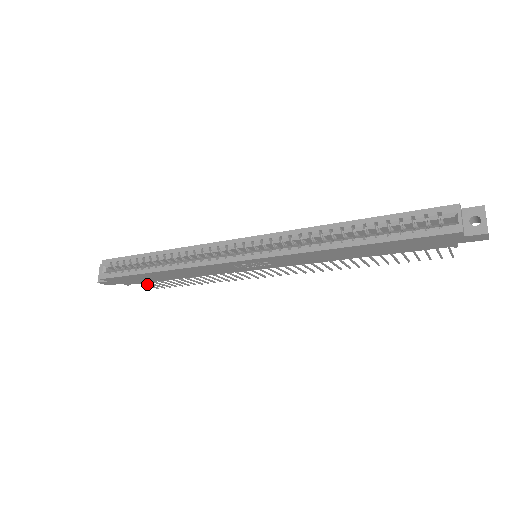
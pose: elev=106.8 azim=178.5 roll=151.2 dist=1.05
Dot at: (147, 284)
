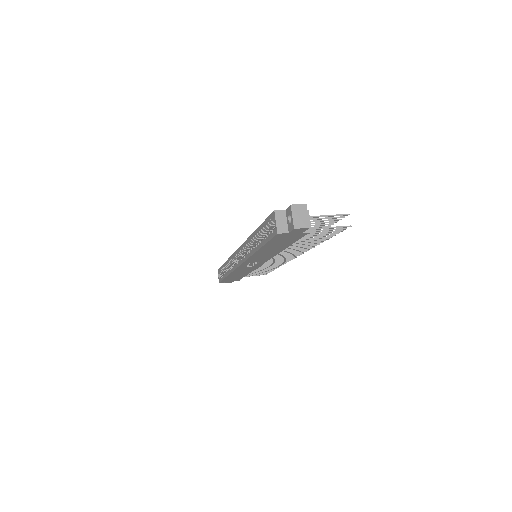
Dot at: (254, 275)
